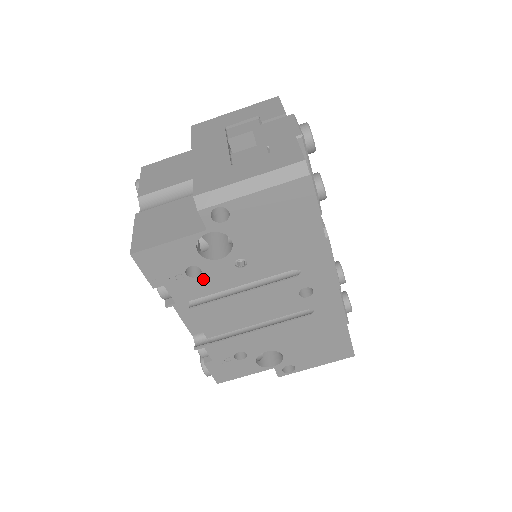
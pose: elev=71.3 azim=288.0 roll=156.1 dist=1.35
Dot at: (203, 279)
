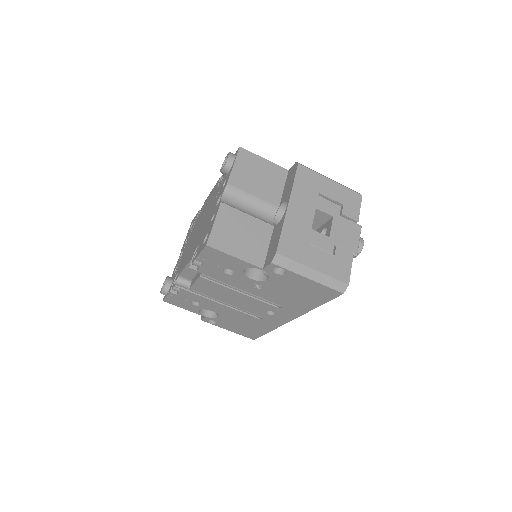
Dot at: (228, 276)
